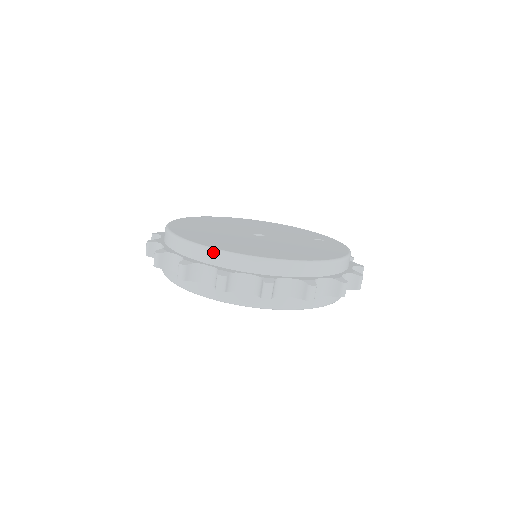
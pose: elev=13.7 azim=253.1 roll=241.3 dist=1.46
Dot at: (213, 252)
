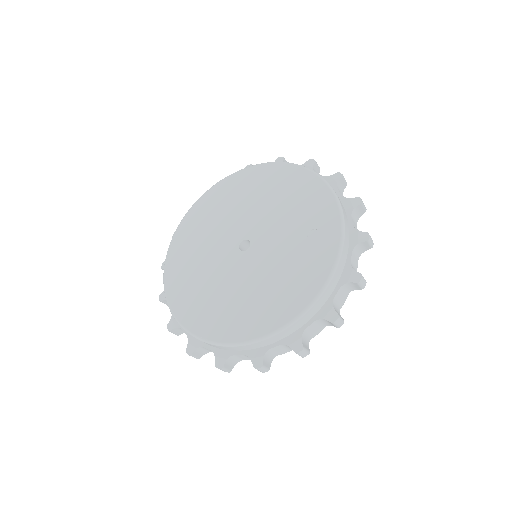
Dot at: occluded
